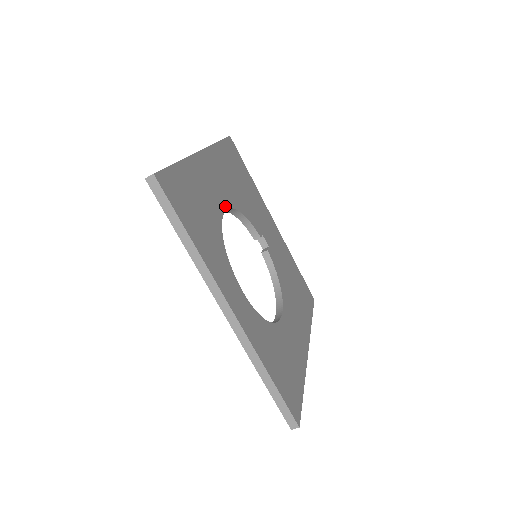
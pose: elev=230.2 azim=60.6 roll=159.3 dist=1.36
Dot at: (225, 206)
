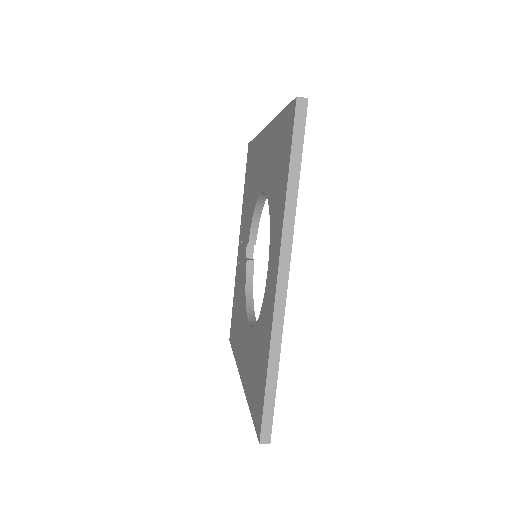
Dot at: occluded
